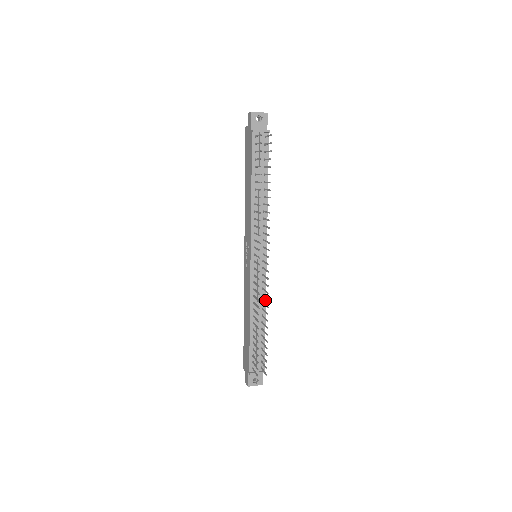
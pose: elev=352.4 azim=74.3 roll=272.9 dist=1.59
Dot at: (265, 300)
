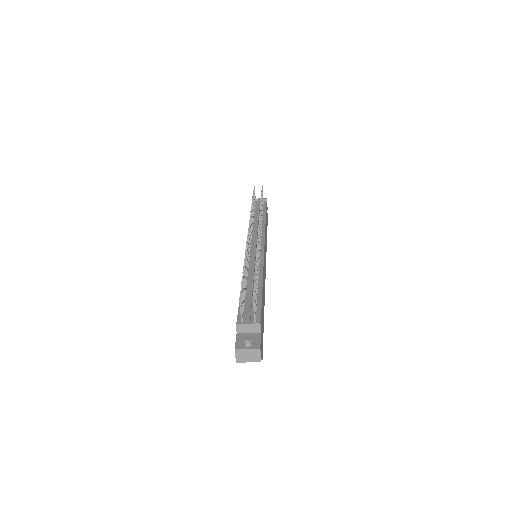
Dot at: (262, 270)
